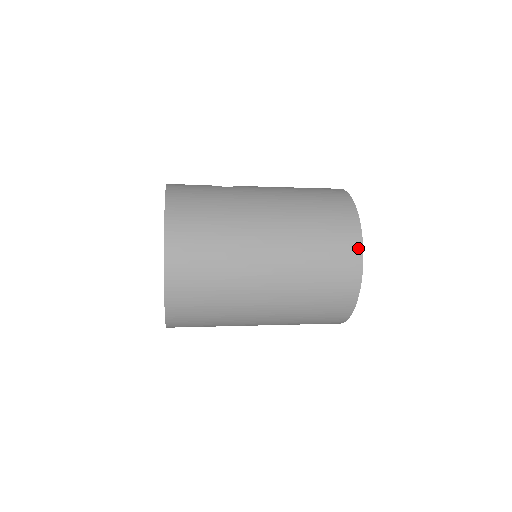
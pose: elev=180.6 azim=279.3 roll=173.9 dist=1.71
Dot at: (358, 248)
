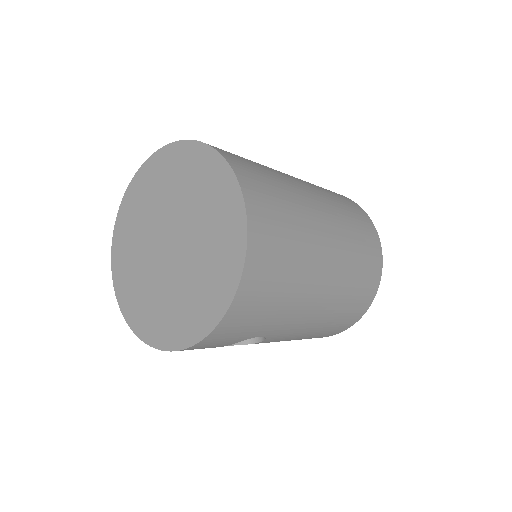
Dot at: (371, 224)
